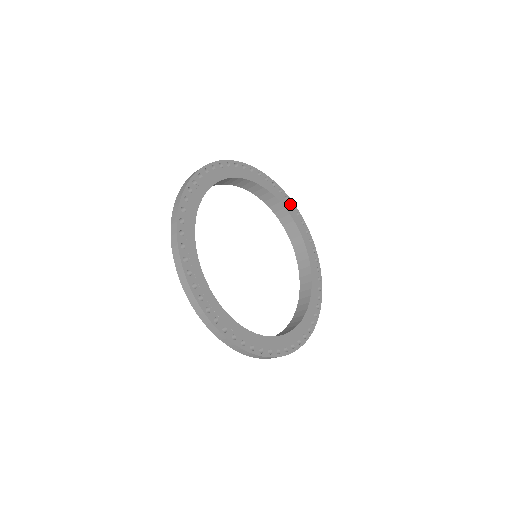
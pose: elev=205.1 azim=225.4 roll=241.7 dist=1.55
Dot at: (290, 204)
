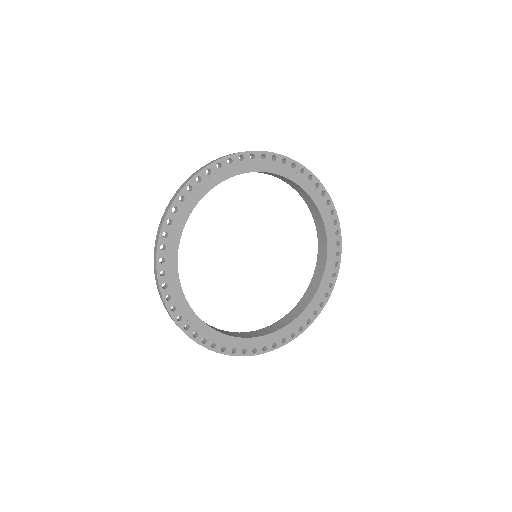
Dot at: (330, 210)
